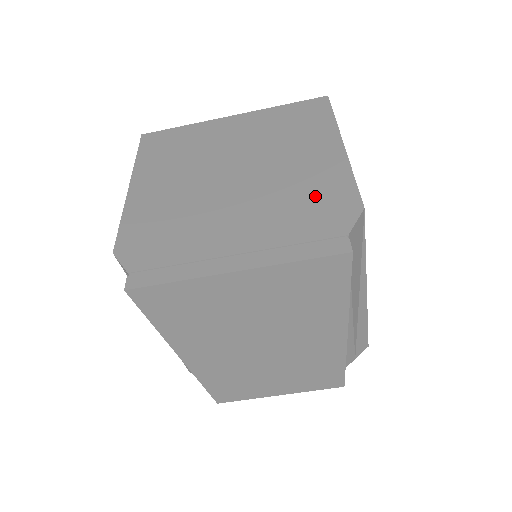
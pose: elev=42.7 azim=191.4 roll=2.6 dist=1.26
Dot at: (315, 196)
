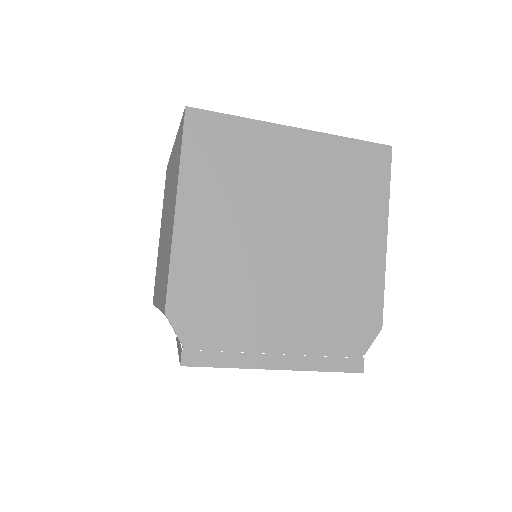
Dot at: (351, 300)
